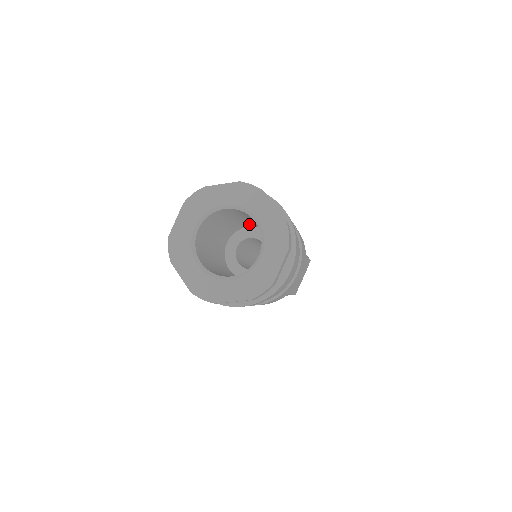
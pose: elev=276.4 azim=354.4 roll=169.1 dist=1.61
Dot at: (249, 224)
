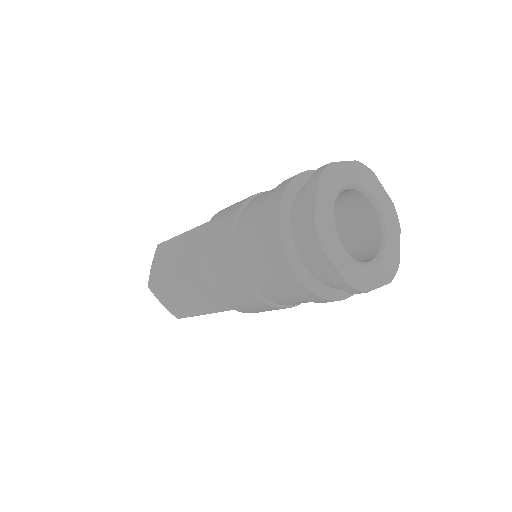
Dot at: occluded
